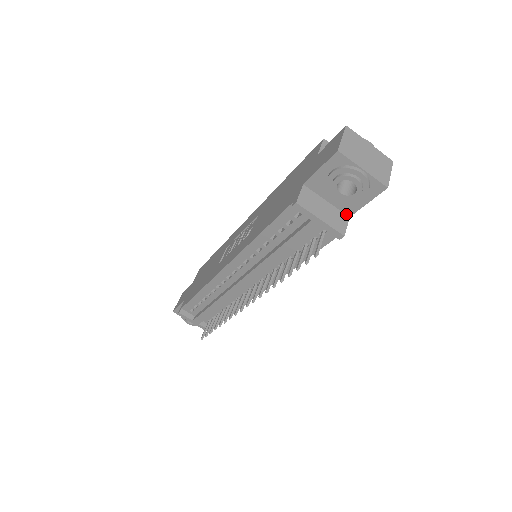
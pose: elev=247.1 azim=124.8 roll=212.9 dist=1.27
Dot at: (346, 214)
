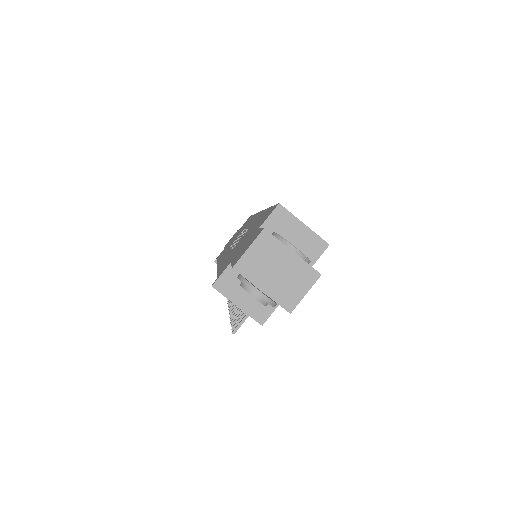
Dot at: occluded
